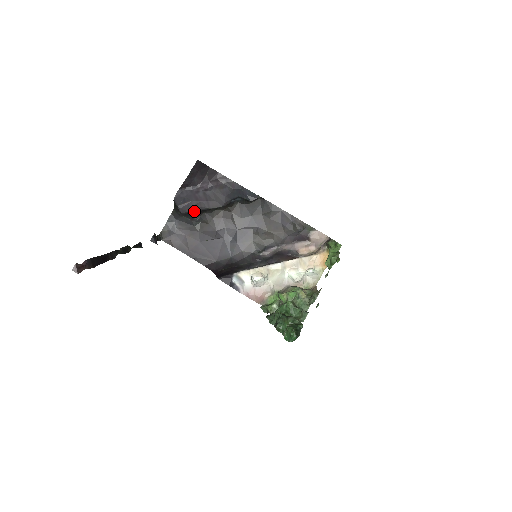
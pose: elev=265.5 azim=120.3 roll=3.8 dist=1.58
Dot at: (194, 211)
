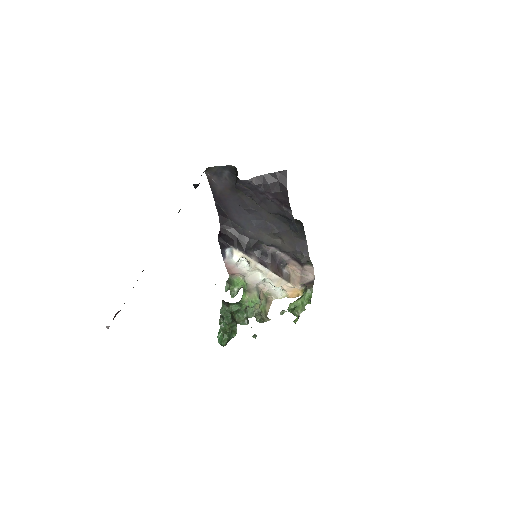
Dot at: (246, 195)
